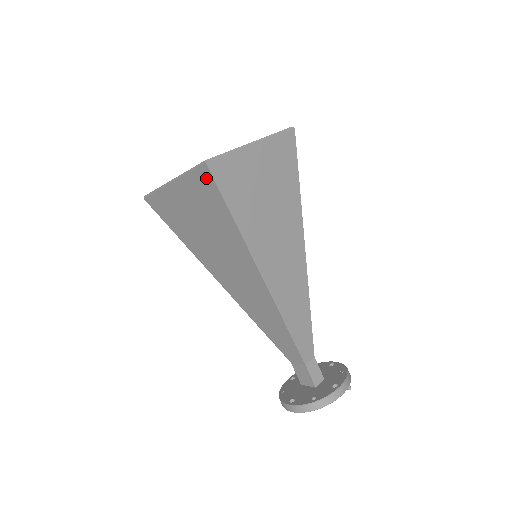
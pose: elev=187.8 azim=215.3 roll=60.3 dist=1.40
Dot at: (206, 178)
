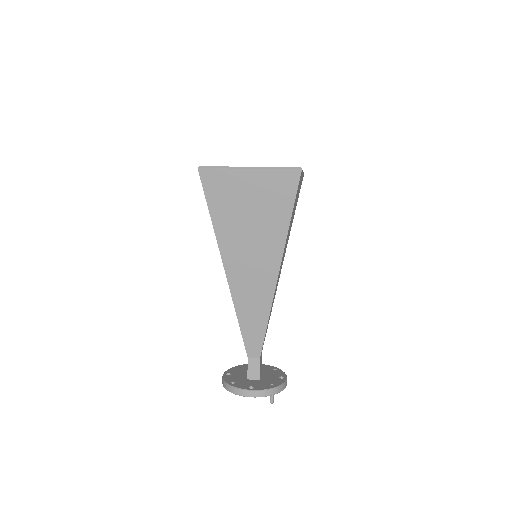
Dot at: occluded
